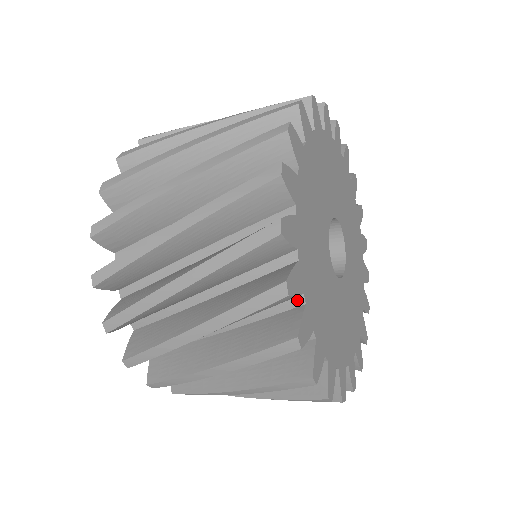
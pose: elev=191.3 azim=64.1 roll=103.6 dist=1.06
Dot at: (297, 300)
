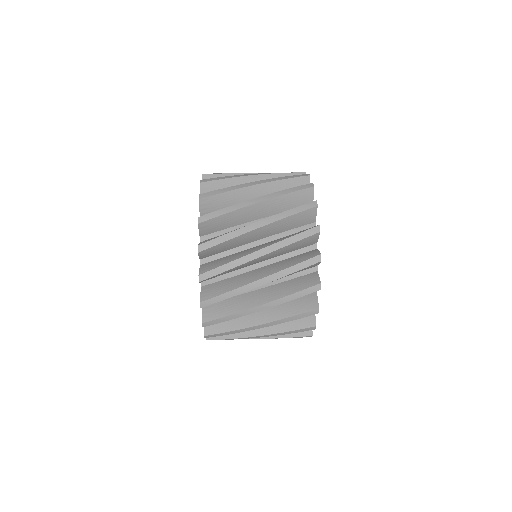
Dot at: occluded
